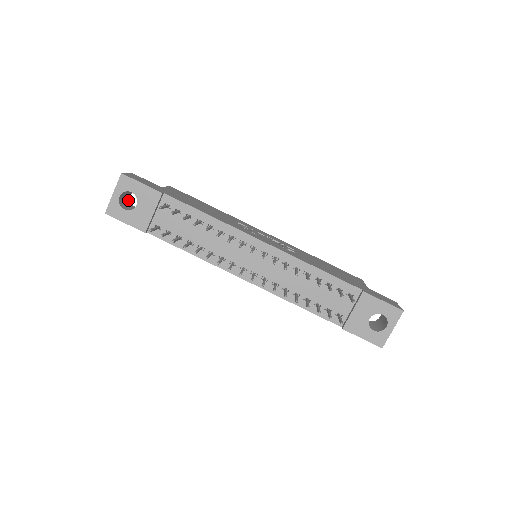
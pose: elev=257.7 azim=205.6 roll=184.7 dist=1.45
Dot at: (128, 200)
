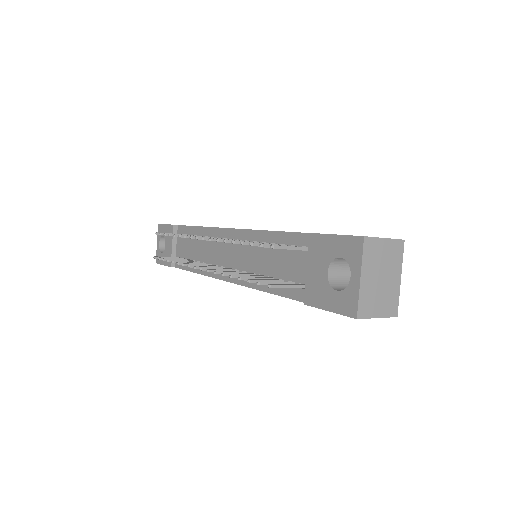
Dot at: occluded
